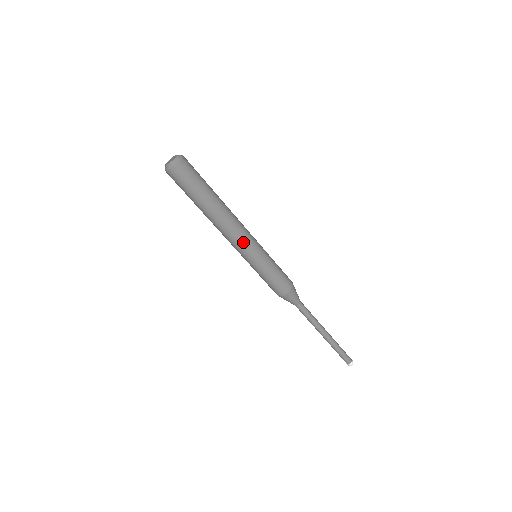
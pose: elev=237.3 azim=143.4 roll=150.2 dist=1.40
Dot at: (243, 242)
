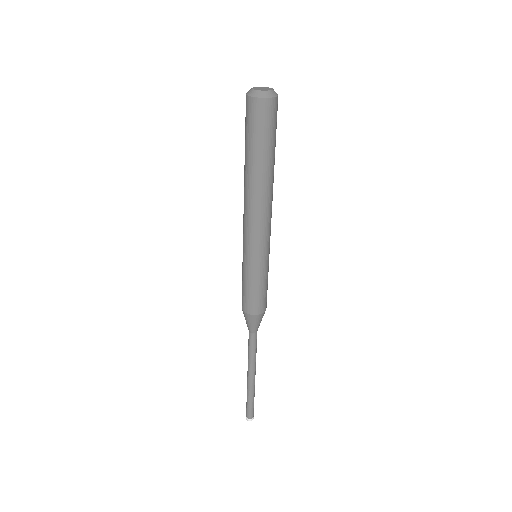
Dot at: (250, 232)
